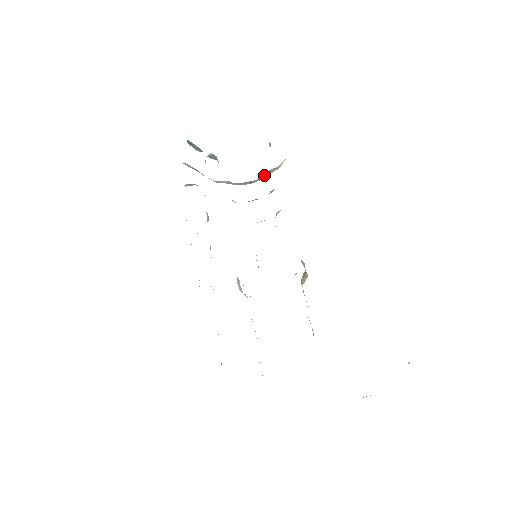
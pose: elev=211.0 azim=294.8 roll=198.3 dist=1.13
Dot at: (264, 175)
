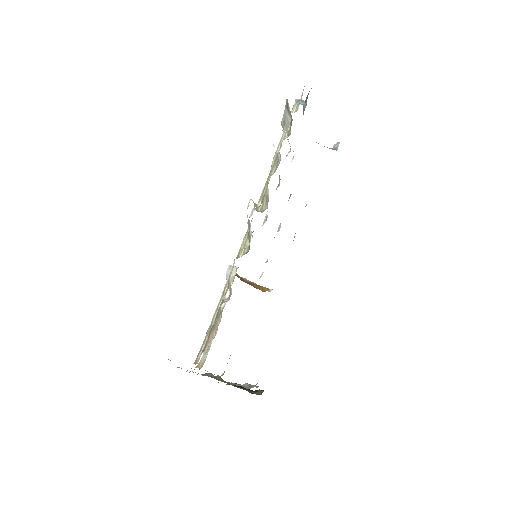
Dot at: occluded
